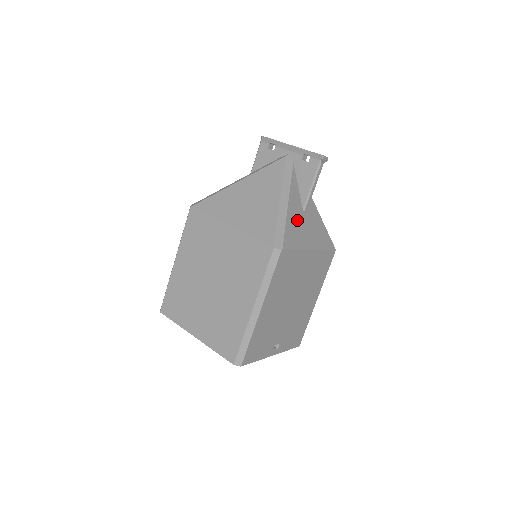
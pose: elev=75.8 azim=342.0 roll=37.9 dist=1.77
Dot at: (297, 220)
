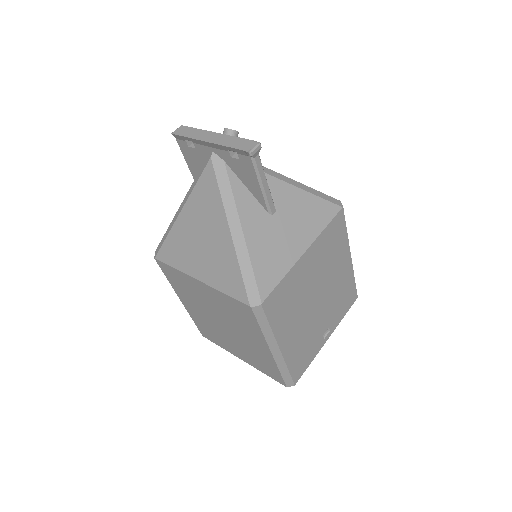
Dot at: (266, 239)
